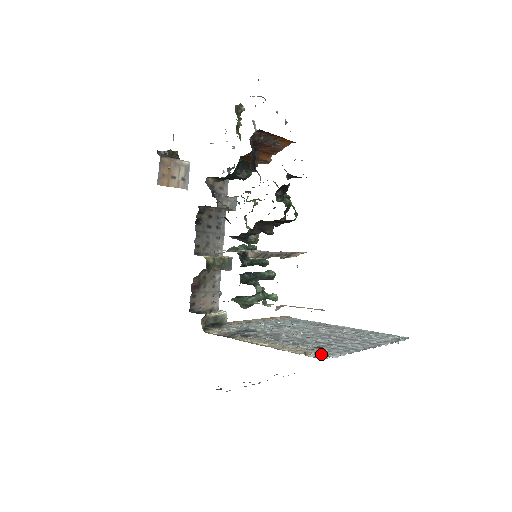
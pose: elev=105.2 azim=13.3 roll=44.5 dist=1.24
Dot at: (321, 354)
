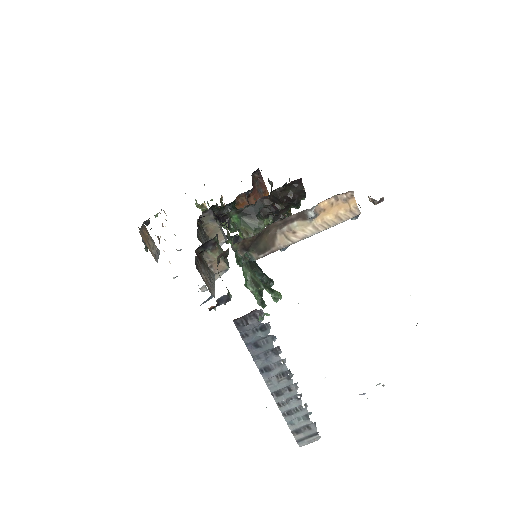
Dot at: occluded
